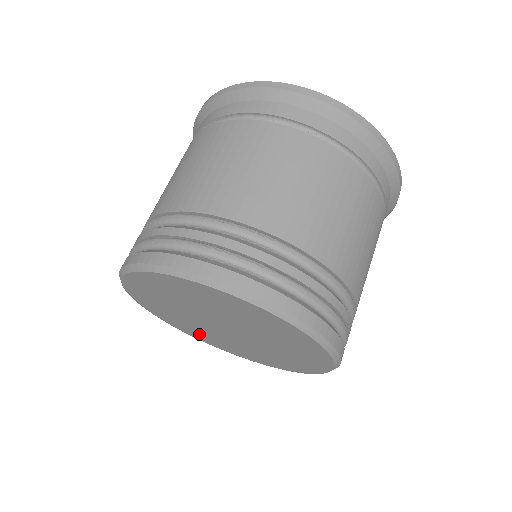
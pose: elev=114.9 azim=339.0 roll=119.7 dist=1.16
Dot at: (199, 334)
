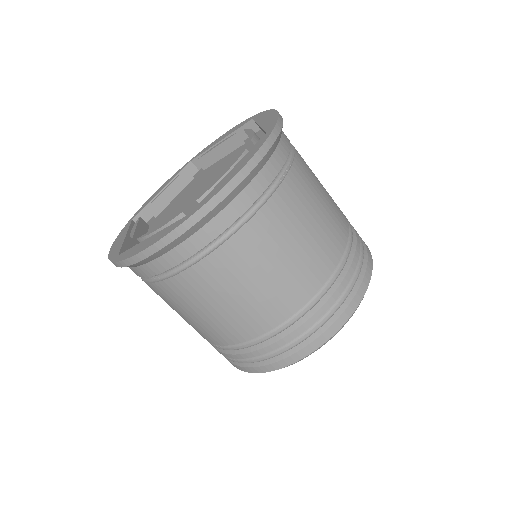
Dot at: occluded
